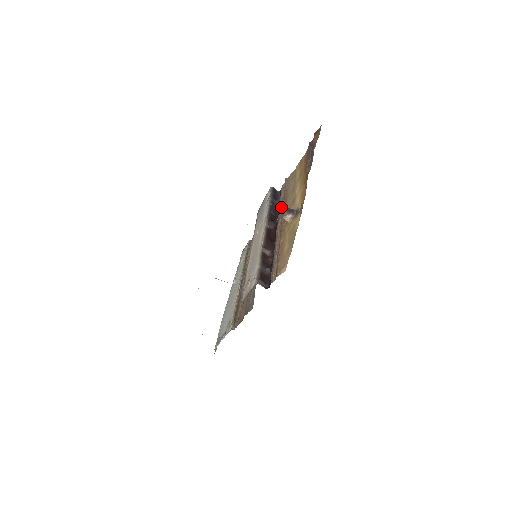
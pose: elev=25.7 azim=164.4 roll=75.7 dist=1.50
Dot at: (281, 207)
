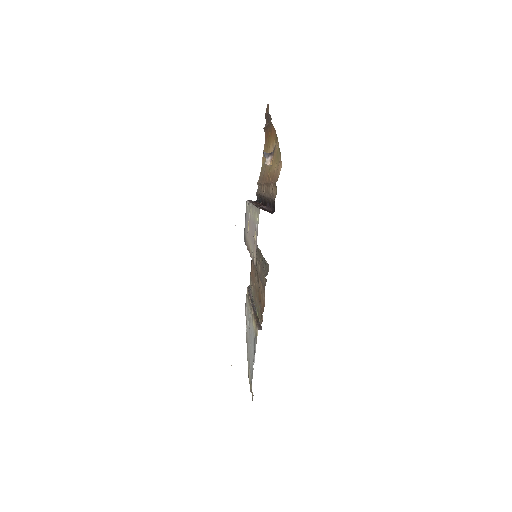
Dot at: (261, 192)
